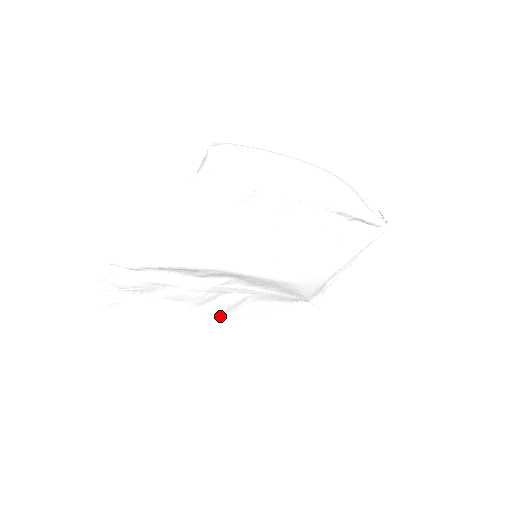
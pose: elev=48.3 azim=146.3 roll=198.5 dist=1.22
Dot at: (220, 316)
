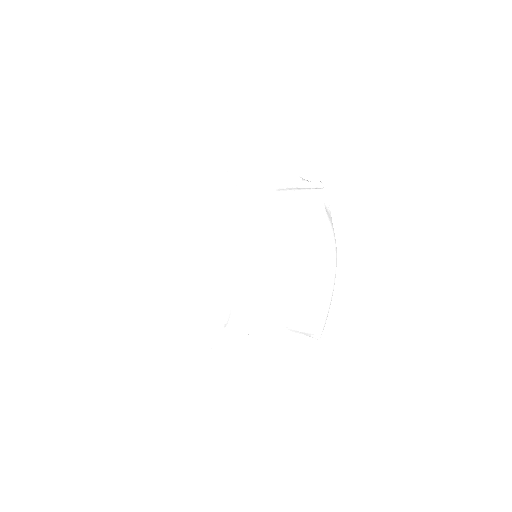
Dot at: (184, 236)
